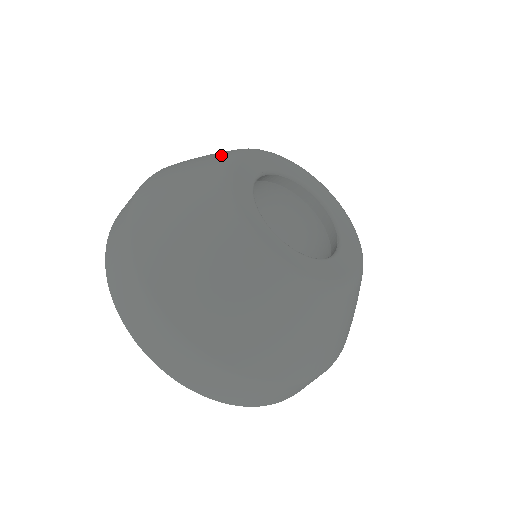
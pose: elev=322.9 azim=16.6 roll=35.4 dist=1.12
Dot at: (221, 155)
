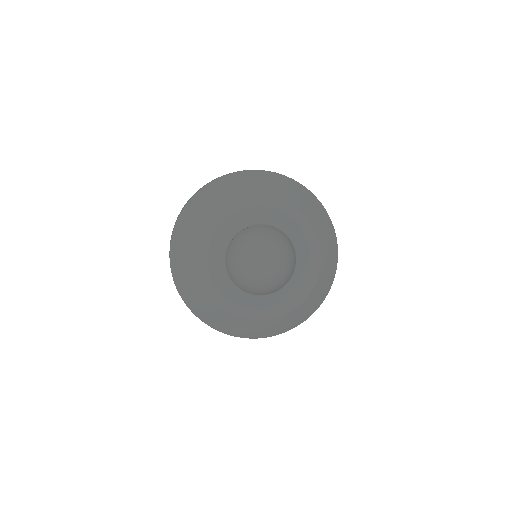
Dot at: (196, 262)
